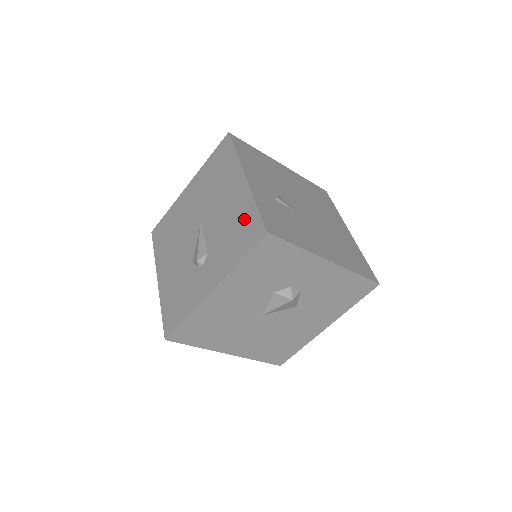
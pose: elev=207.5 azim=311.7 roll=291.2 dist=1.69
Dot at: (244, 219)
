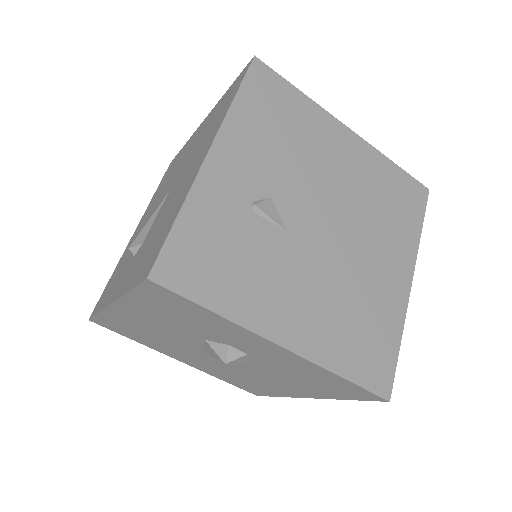
Dot at: (164, 228)
